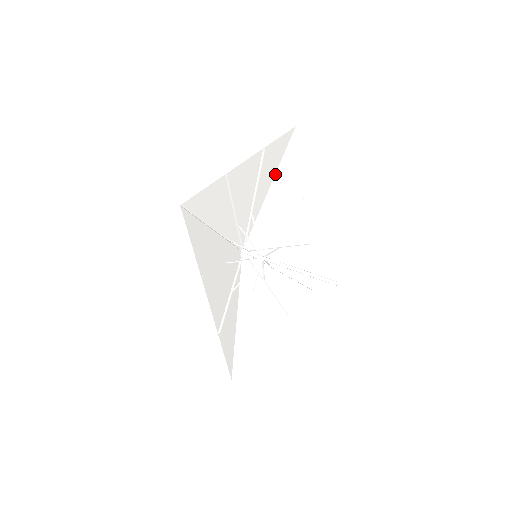
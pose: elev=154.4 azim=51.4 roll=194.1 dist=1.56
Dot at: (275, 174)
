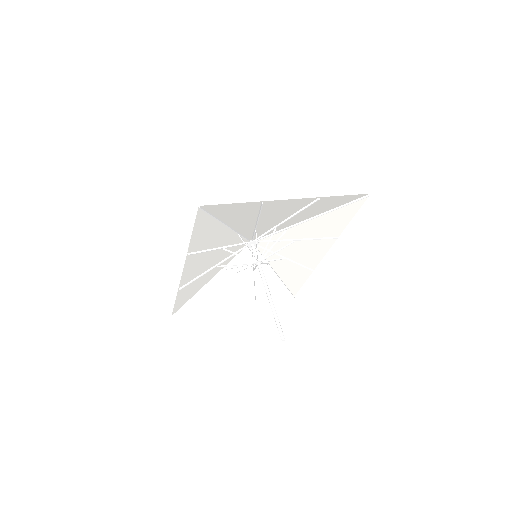
Dot at: (322, 213)
